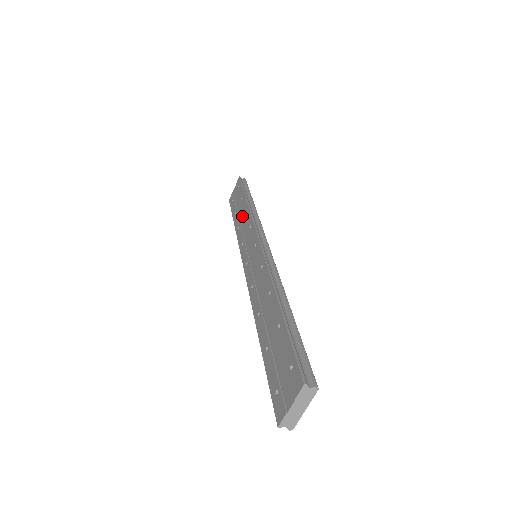
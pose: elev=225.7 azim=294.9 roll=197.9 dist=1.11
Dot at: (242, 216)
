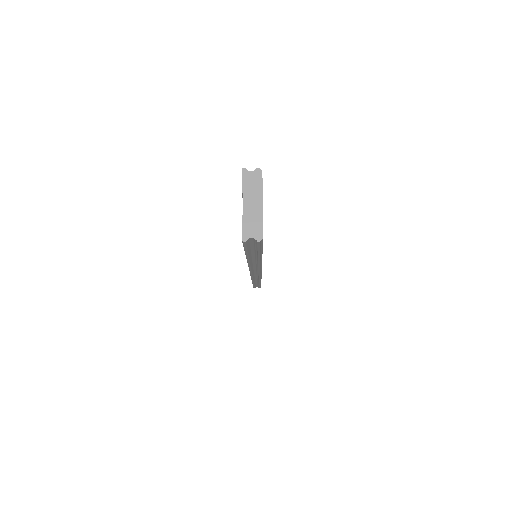
Dot at: occluded
